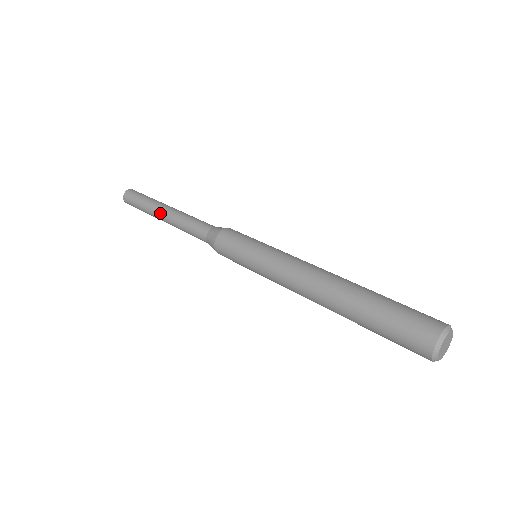
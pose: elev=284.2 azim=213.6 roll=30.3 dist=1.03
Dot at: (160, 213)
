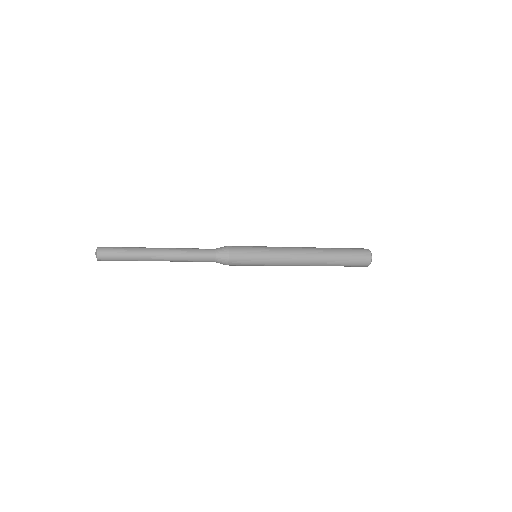
Dot at: (157, 257)
